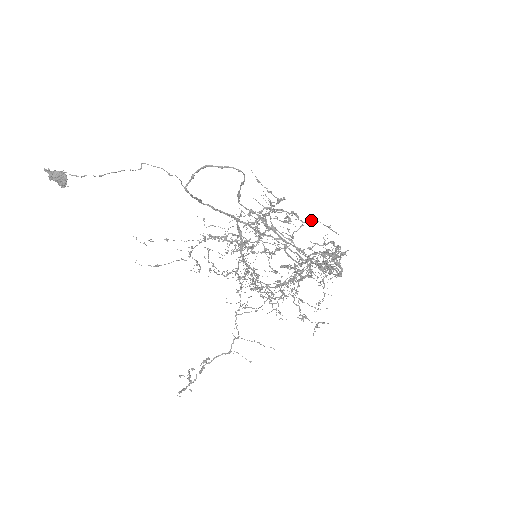
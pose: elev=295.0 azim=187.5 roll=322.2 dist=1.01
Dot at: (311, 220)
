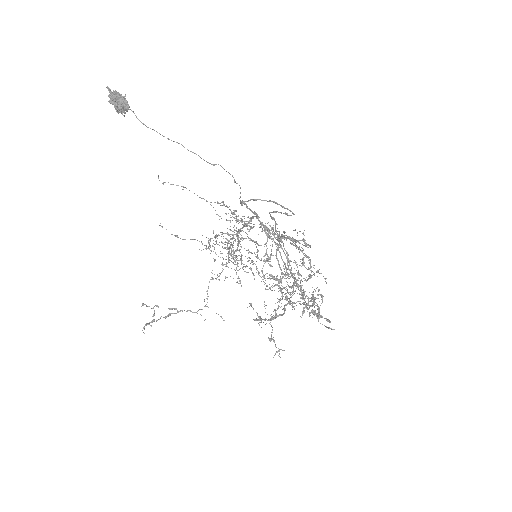
Dot at: (318, 272)
